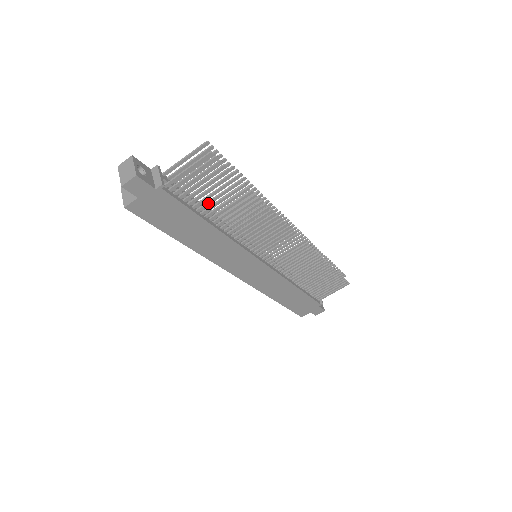
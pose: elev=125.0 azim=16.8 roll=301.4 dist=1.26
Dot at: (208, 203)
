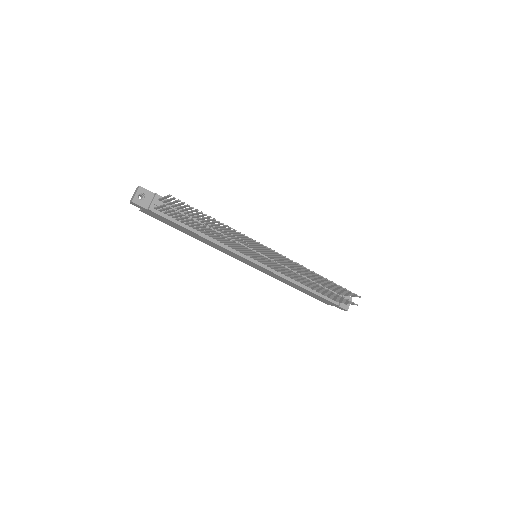
Dot at: (188, 223)
